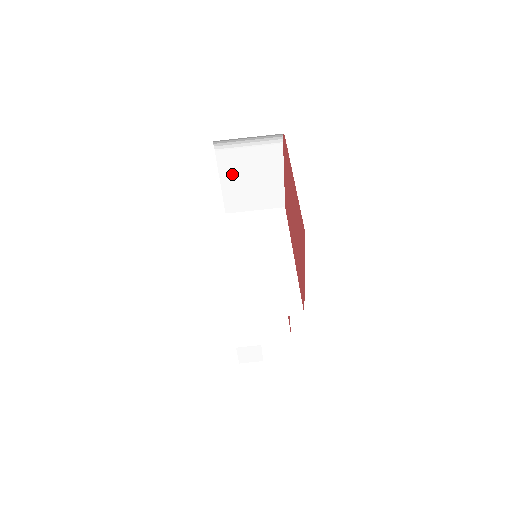
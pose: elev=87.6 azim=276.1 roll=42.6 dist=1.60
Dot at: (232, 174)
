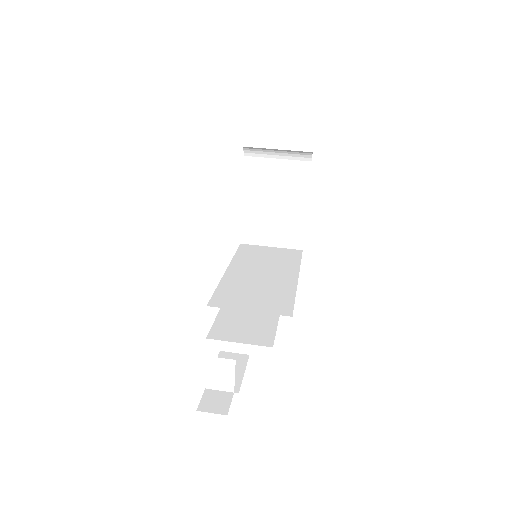
Dot at: (256, 196)
